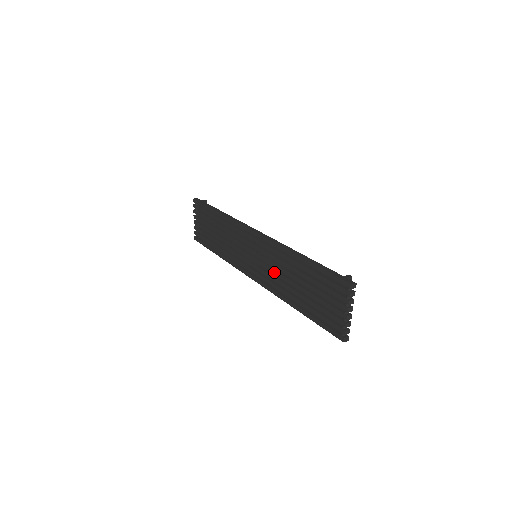
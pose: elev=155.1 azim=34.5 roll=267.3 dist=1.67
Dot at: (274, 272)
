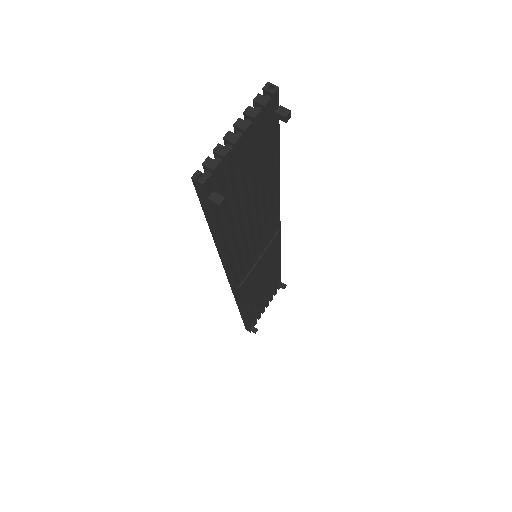
Dot at: occluded
